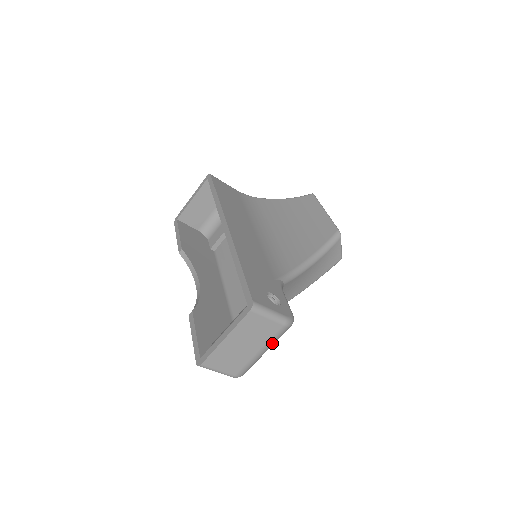
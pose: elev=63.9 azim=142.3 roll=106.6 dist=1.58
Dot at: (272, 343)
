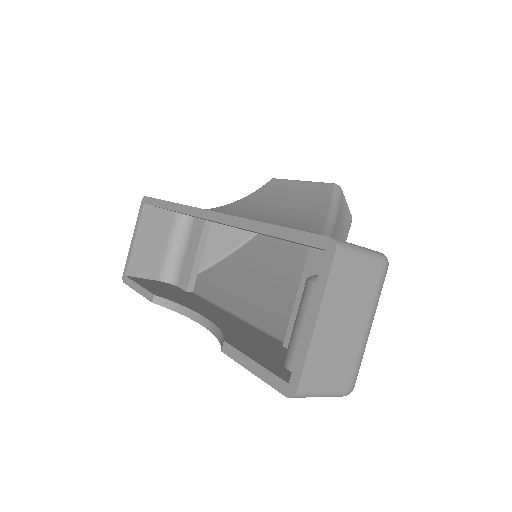
Dot at: (376, 306)
